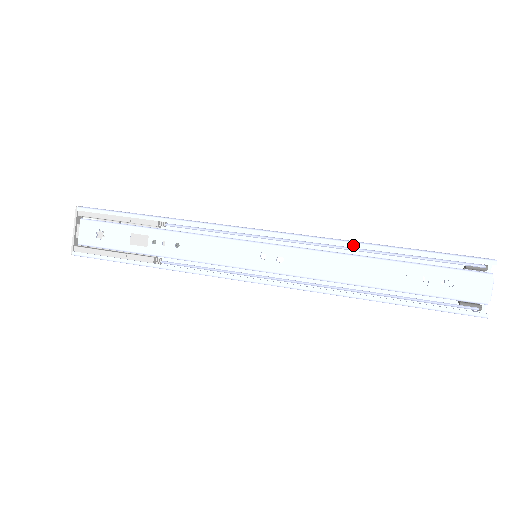
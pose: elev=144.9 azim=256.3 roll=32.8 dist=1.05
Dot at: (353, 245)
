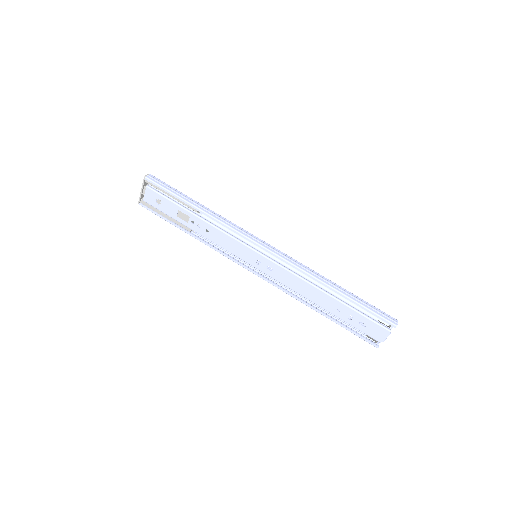
Dot at: (316, 280)
